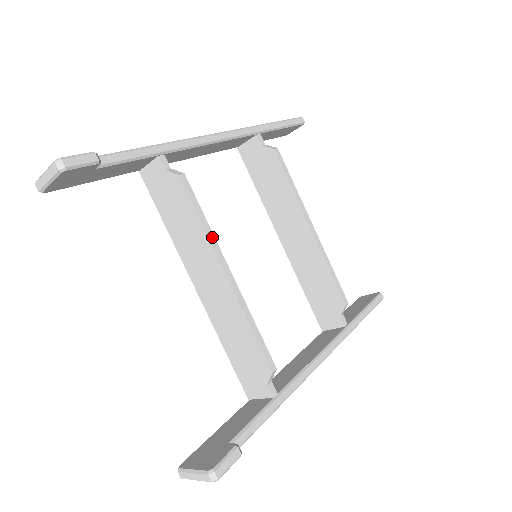
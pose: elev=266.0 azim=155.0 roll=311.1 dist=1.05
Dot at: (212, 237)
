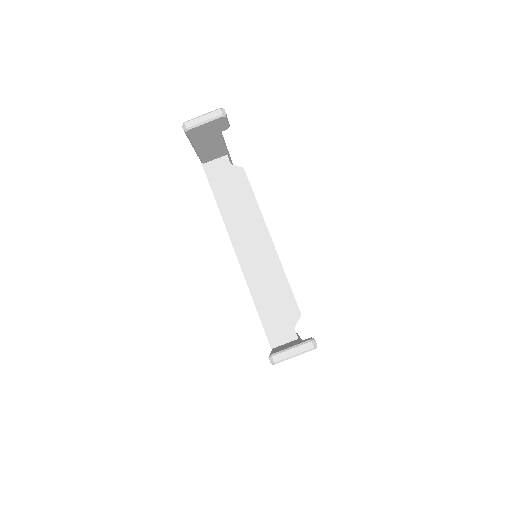
Dot at: (261, 213)
